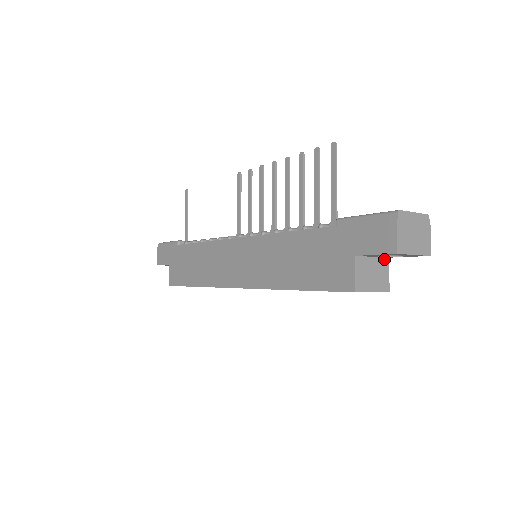
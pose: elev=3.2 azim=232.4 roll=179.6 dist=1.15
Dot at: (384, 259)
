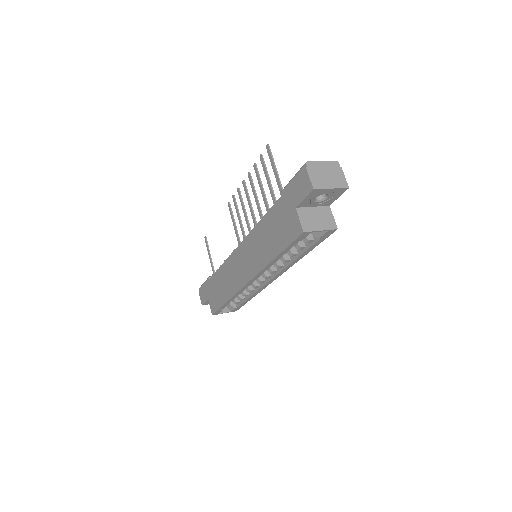
Dot at: (325, 207)
